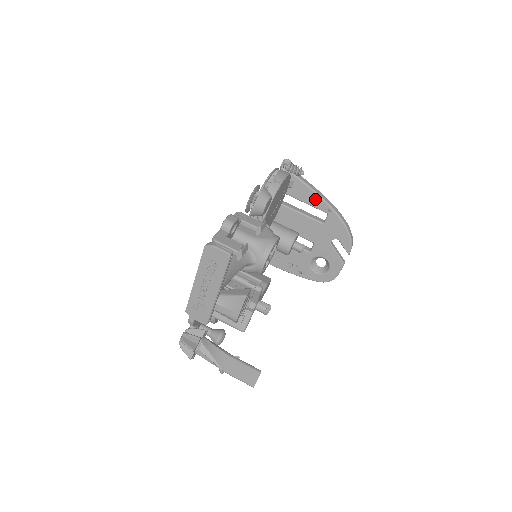
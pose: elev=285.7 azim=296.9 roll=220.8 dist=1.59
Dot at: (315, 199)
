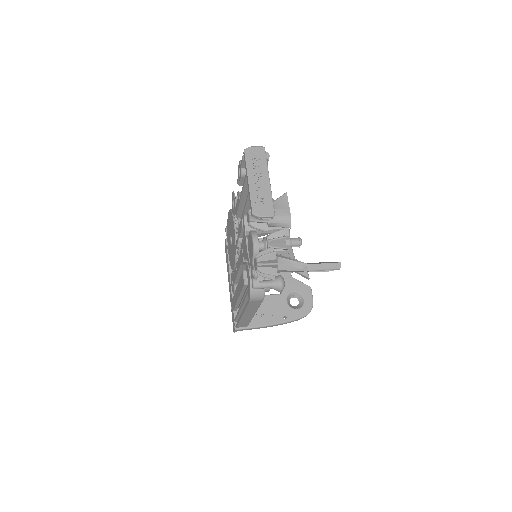
Dot at: occluded
